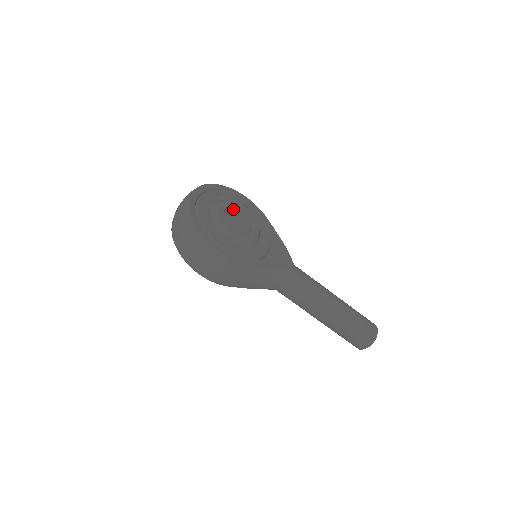
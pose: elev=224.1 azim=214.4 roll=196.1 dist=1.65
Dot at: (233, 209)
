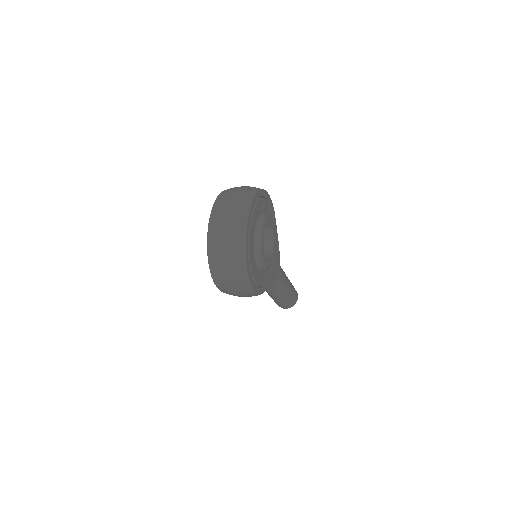
Dot at: occluded
